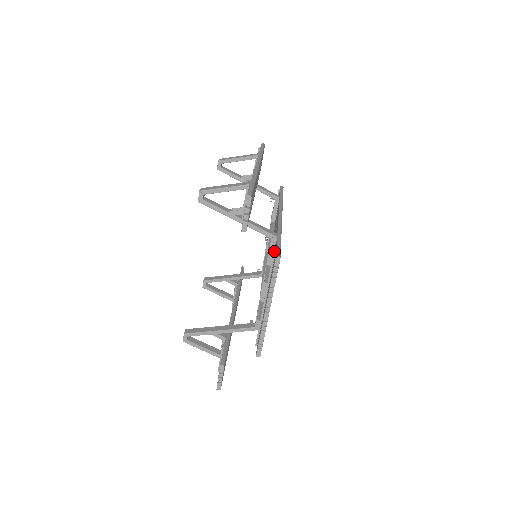
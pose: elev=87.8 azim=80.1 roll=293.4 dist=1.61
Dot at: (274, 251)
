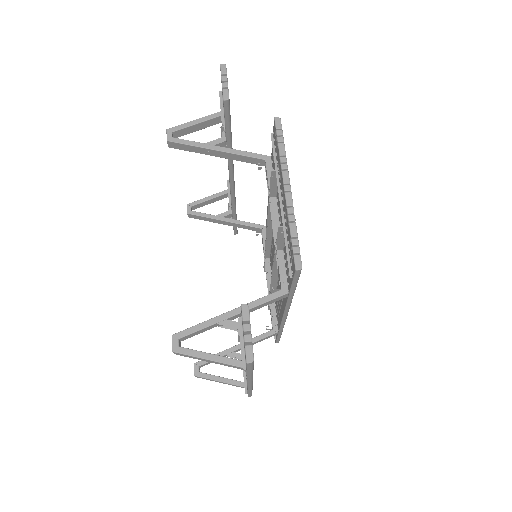
Dot at: (271, 135)
